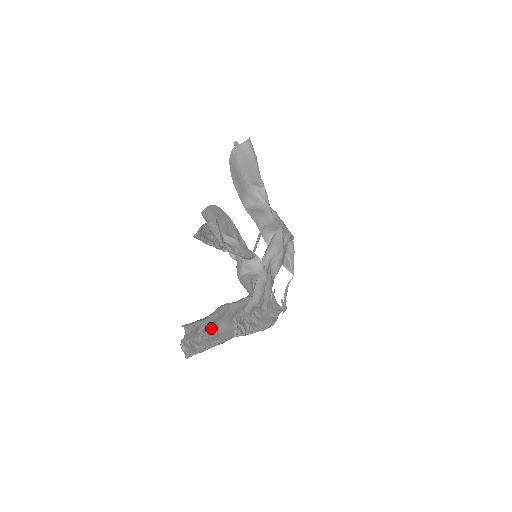
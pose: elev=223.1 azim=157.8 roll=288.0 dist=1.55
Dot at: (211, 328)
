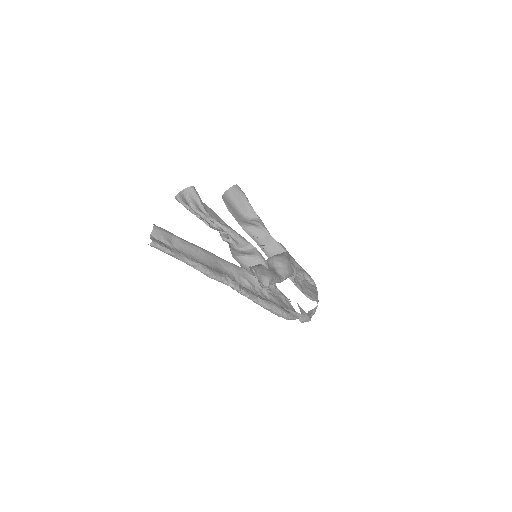
Dot at: (191, 255)
